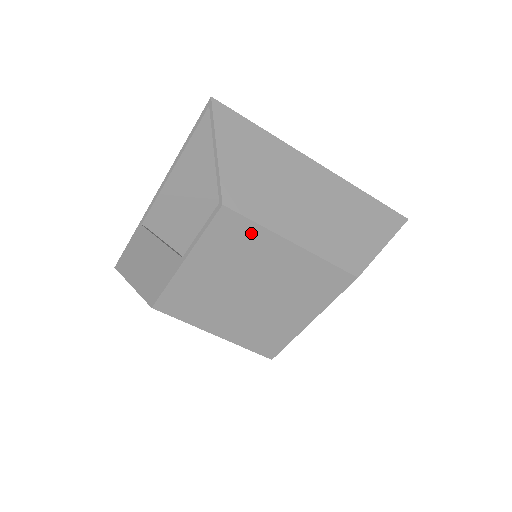
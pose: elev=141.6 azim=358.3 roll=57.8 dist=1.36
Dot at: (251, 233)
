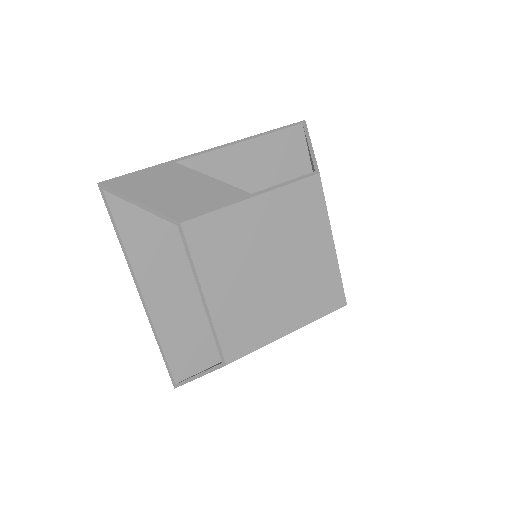
Dot at: (317, 211)
